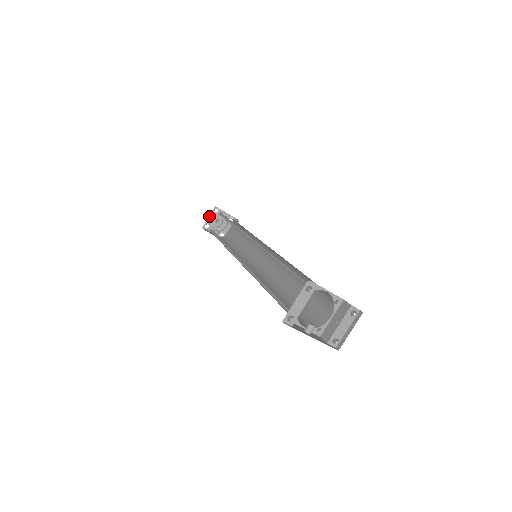
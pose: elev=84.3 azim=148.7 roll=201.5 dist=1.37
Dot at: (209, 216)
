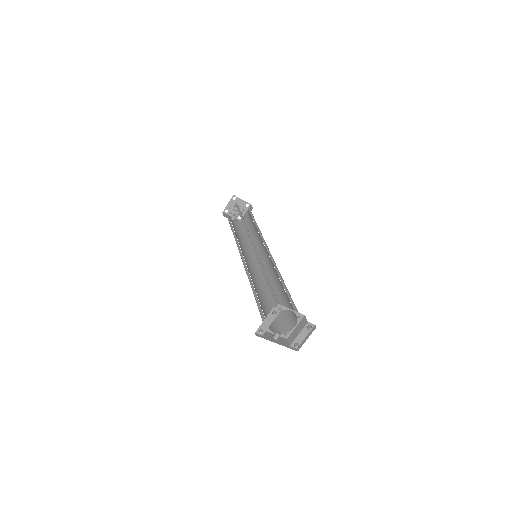
Dot at: (228, 203)
